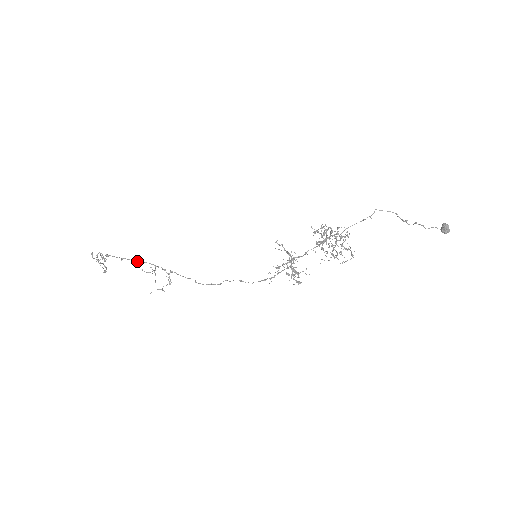
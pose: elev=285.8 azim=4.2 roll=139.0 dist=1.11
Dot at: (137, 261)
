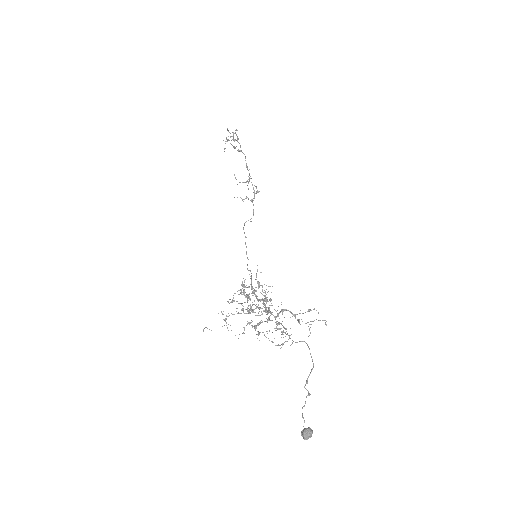
Dot at: occluded
